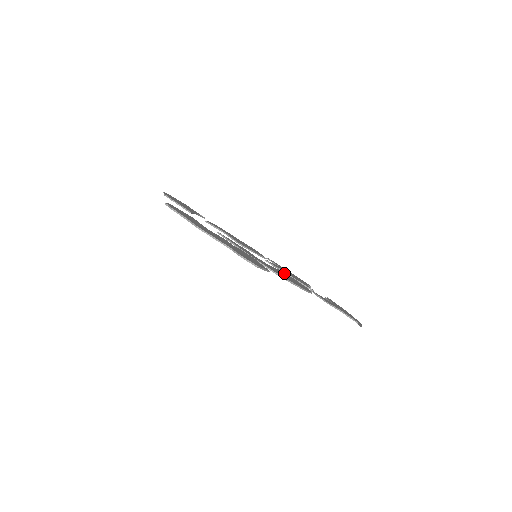
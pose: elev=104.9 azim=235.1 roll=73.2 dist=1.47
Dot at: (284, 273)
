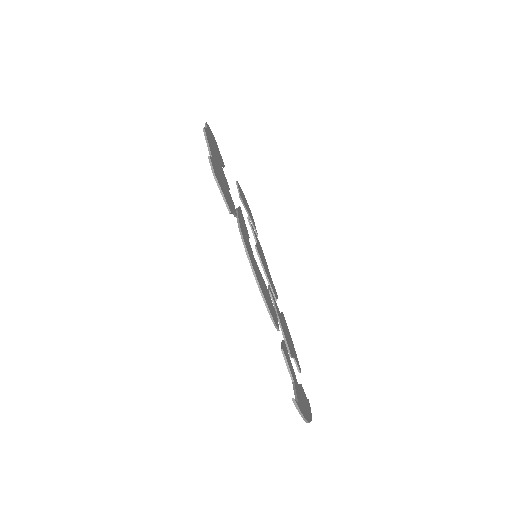
Dot at: (268, 292)
